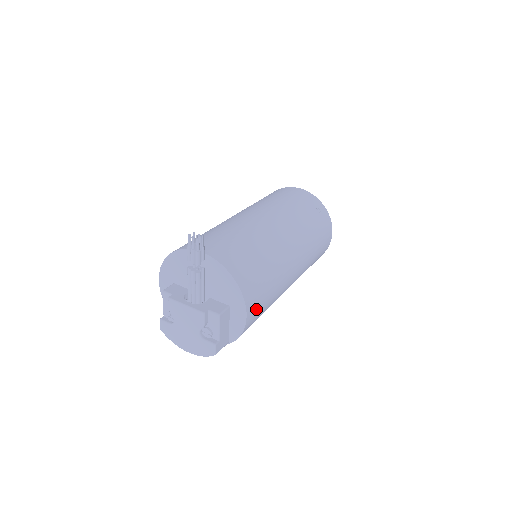
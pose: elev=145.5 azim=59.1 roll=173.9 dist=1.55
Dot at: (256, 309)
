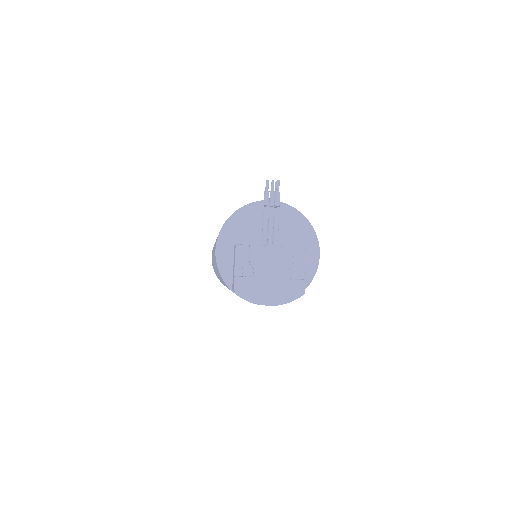
Dot at: occluded
